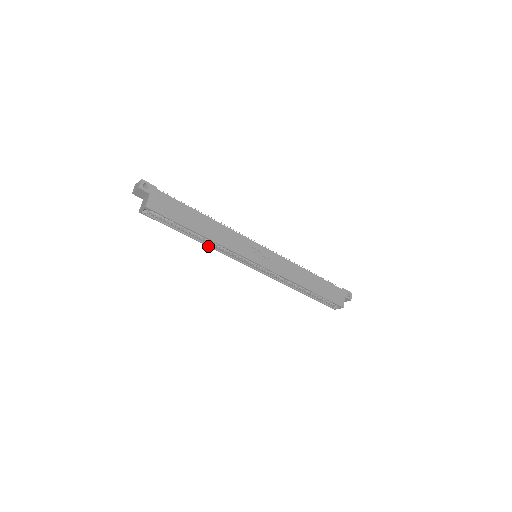
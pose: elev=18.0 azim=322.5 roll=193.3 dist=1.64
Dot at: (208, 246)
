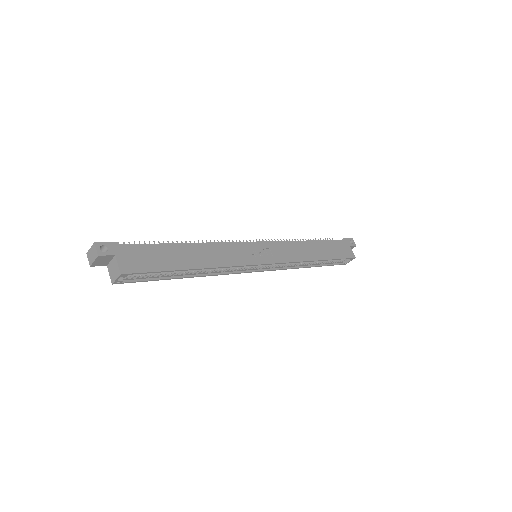
Dot at: occluded
